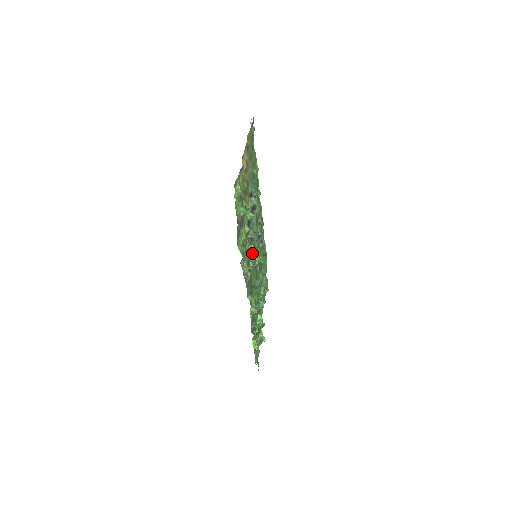
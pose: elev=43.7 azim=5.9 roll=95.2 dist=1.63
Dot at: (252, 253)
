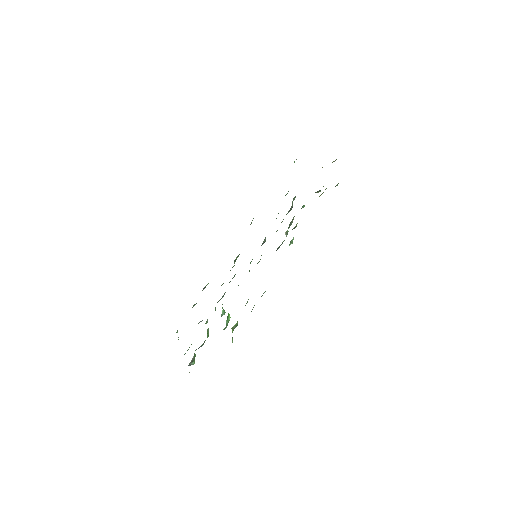
Dot at: (286, 236)
